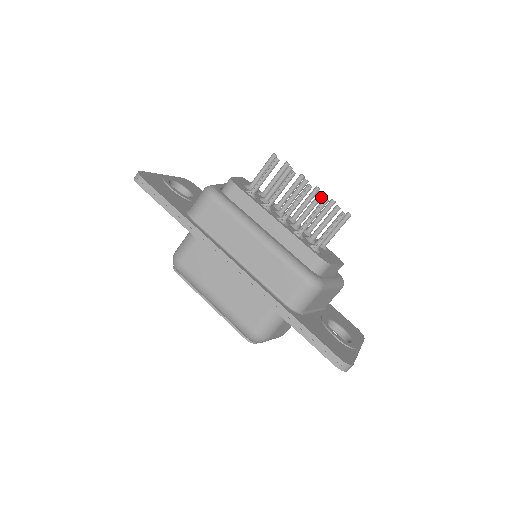
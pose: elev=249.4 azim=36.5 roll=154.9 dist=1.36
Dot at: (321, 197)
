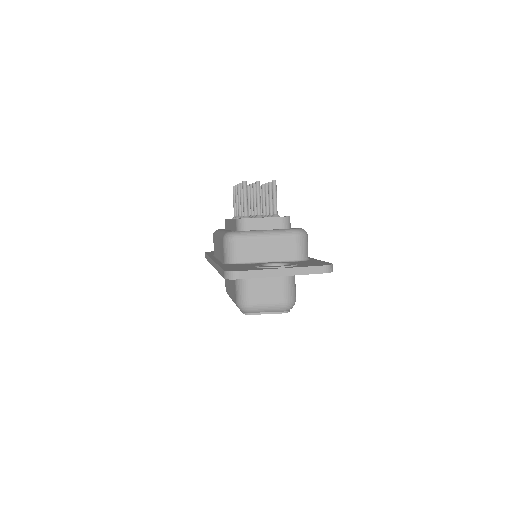
Dot at: (254, 186)
